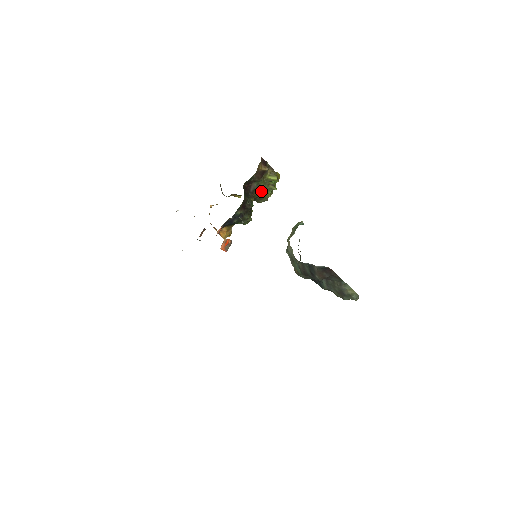
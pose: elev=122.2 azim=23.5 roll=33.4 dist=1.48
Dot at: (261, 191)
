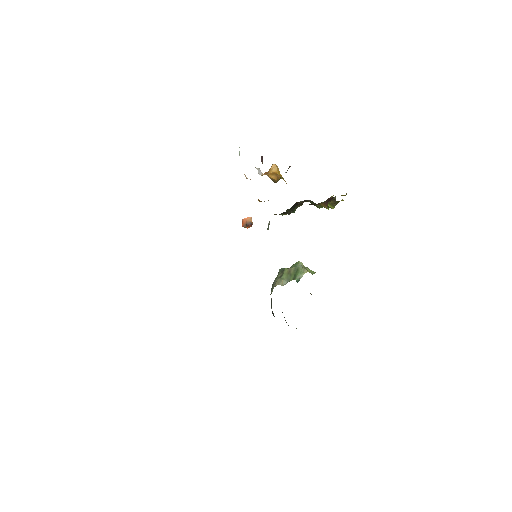
Dot at: occluded
